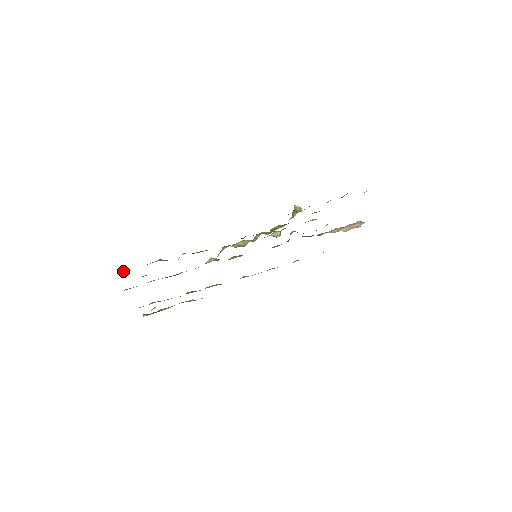
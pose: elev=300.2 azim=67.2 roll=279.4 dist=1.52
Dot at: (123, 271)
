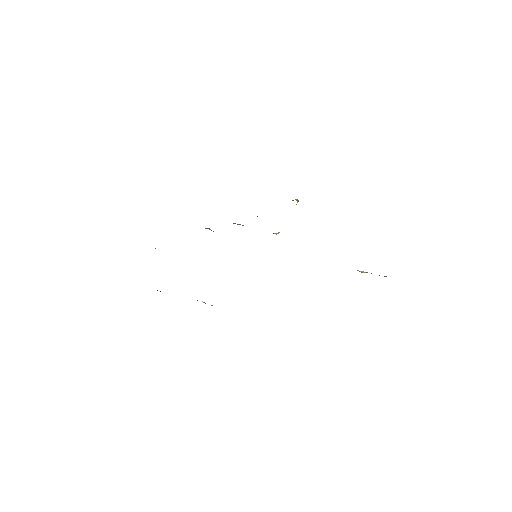
Dot at: occluded
